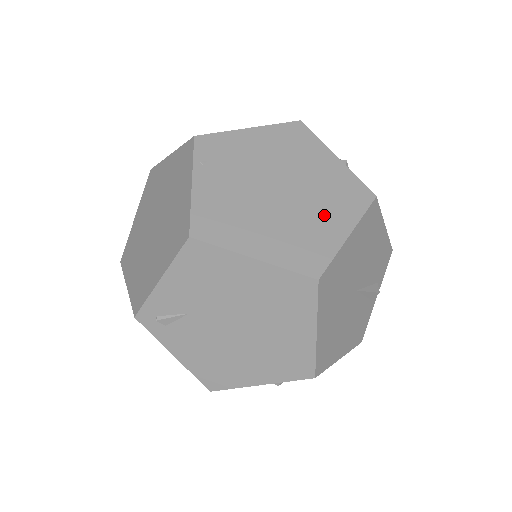
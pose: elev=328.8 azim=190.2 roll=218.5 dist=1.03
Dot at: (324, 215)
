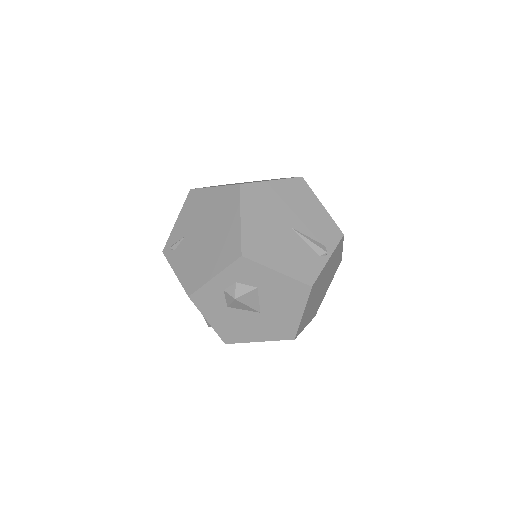
Dot at: occluded
